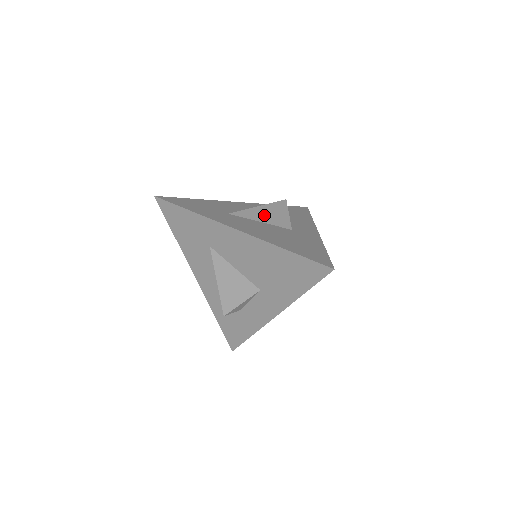
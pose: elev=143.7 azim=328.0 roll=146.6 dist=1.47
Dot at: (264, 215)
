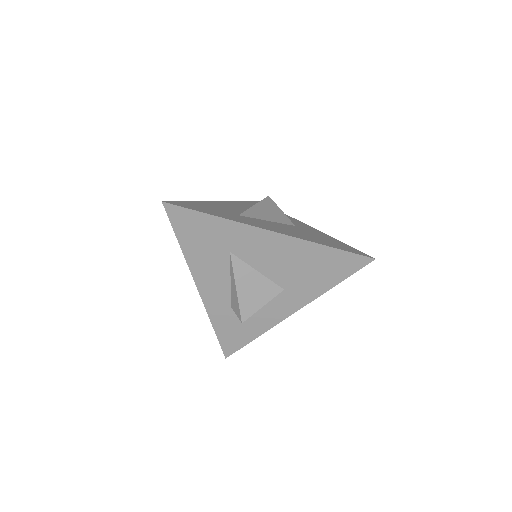
Dot at: (266, 213)
